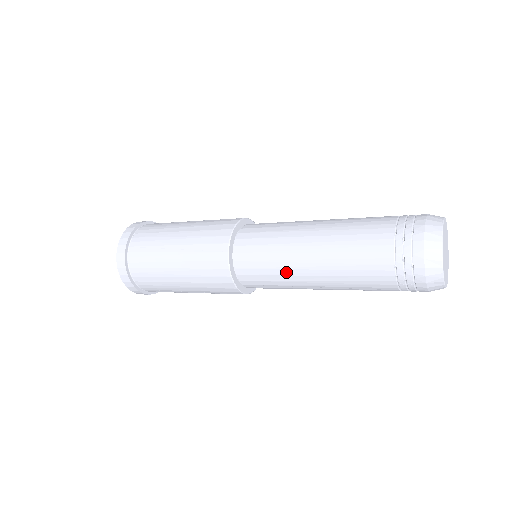
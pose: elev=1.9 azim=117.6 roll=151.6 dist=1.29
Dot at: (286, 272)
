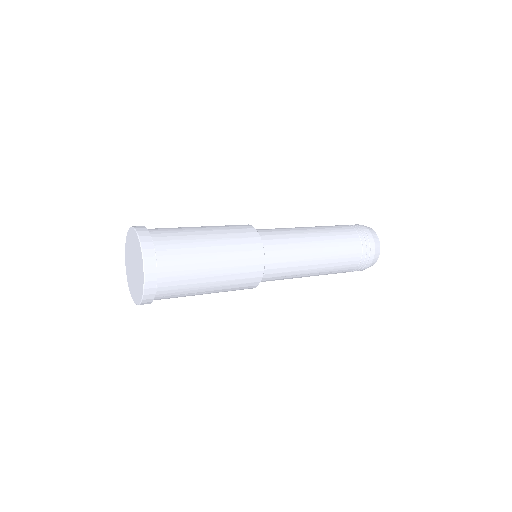
Dot at: (301, 264)
